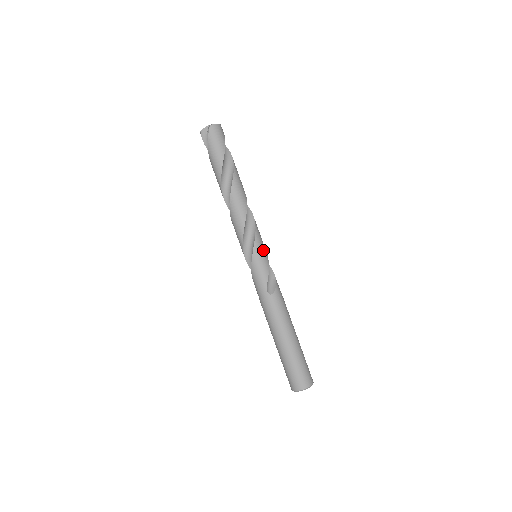
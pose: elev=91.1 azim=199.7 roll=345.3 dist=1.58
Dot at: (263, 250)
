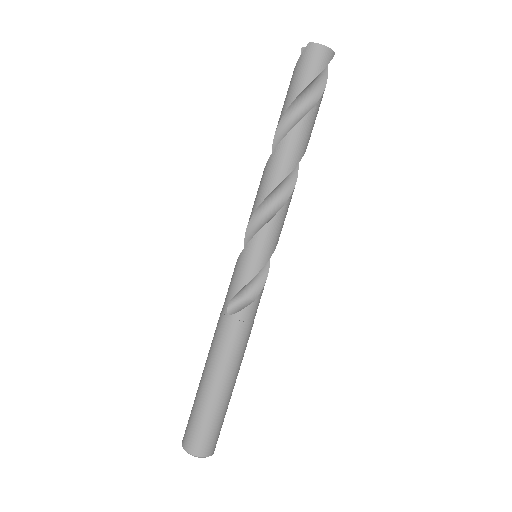
Dot at: (260, 254)
